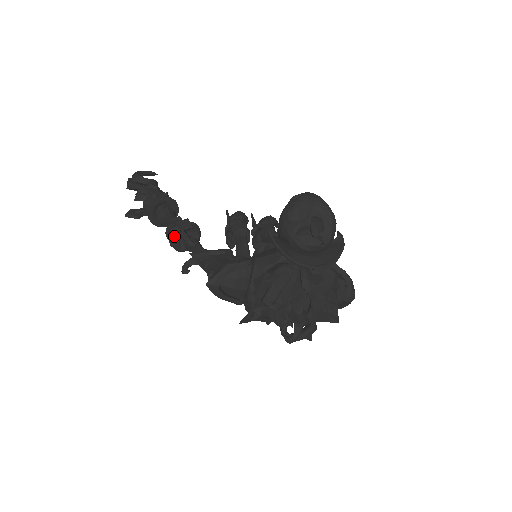
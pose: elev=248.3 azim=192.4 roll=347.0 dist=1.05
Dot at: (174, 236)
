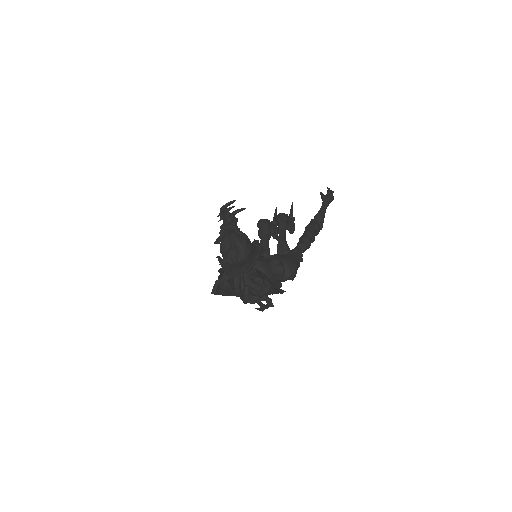
Dot at: occluded
